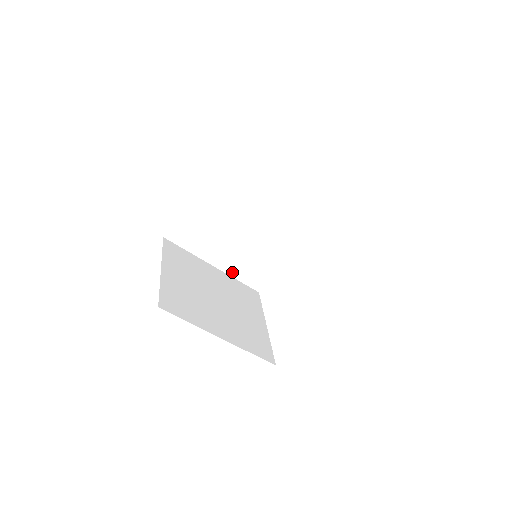
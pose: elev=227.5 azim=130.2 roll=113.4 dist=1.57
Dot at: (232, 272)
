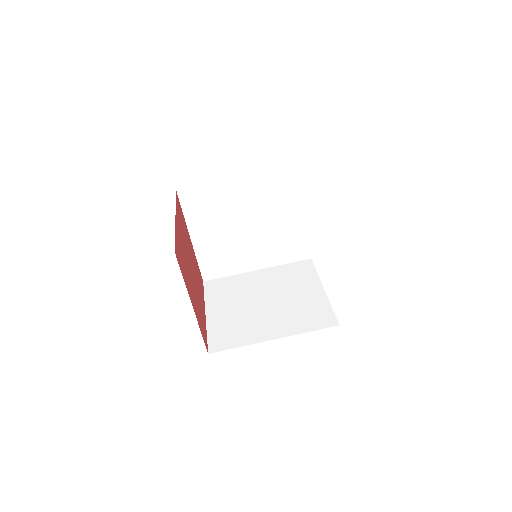
Dot at: (274, 263)
